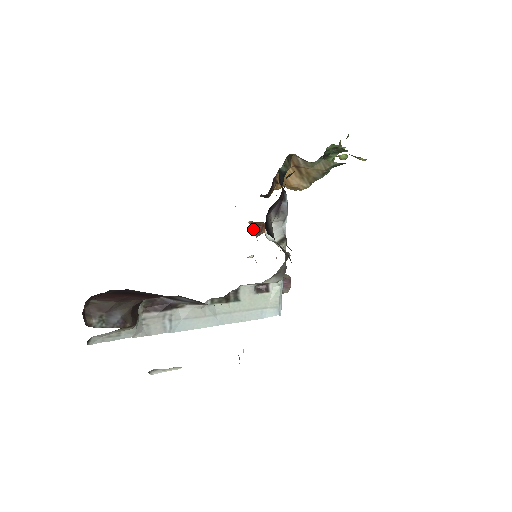
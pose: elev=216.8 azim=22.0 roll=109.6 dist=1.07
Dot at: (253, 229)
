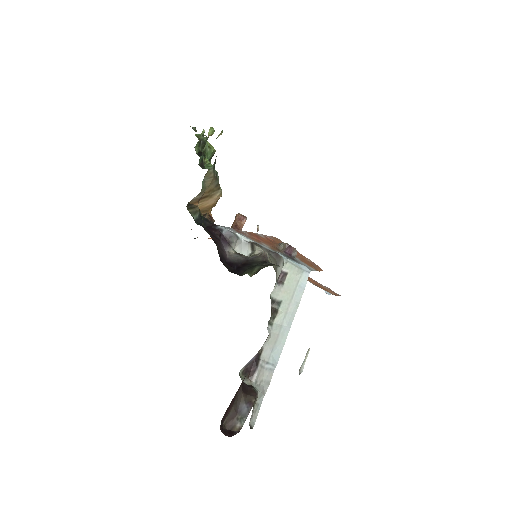
Dot at: occluded
